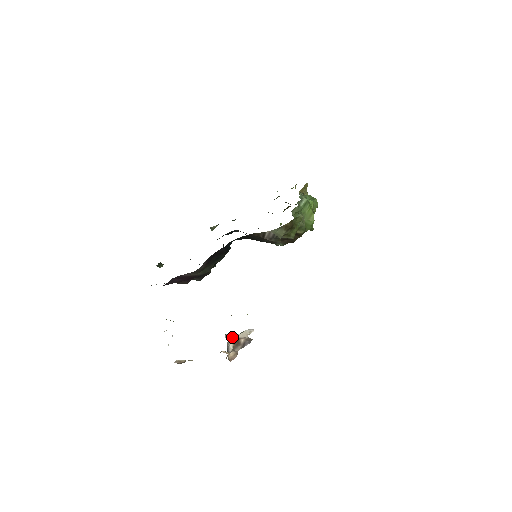
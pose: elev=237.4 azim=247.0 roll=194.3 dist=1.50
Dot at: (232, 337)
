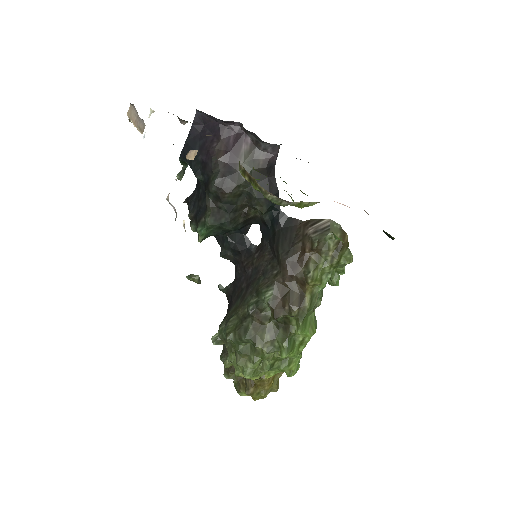
Dot at: occluded
